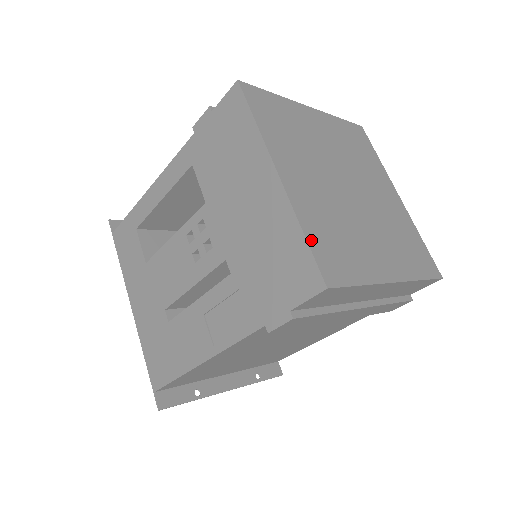
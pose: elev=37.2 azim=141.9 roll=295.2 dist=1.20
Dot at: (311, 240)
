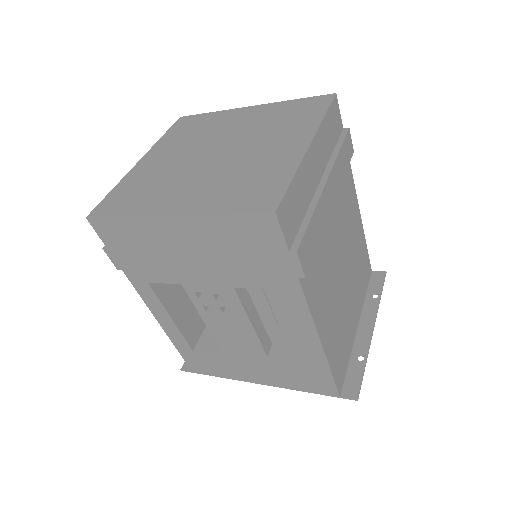
Dot at: (232, 209)
